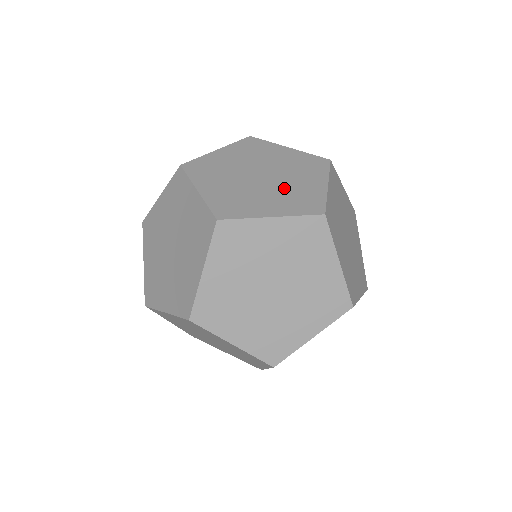
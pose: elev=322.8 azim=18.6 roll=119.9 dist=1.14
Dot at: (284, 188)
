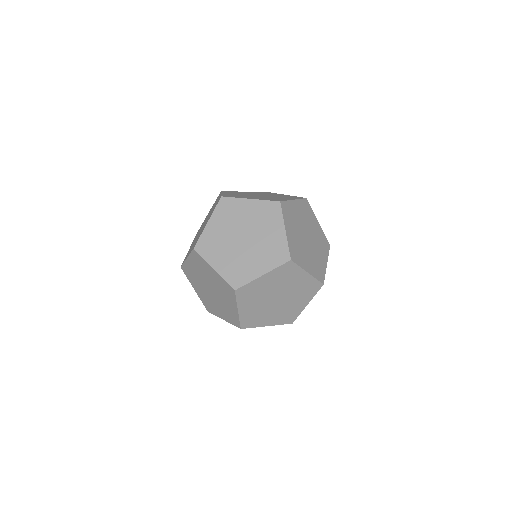
Dot at: (316, 239)
